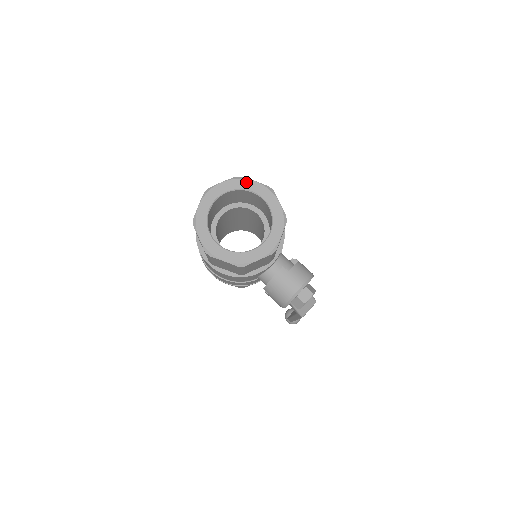
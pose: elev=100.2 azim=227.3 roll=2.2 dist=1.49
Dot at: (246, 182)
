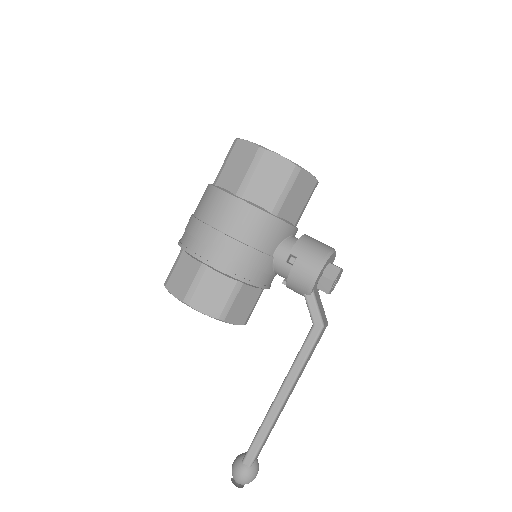
Dot at: occluded
